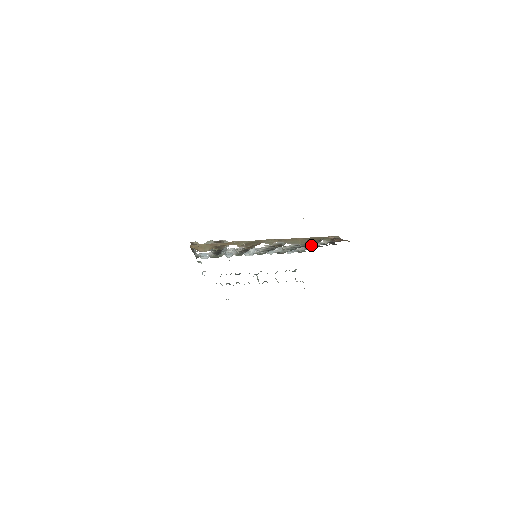
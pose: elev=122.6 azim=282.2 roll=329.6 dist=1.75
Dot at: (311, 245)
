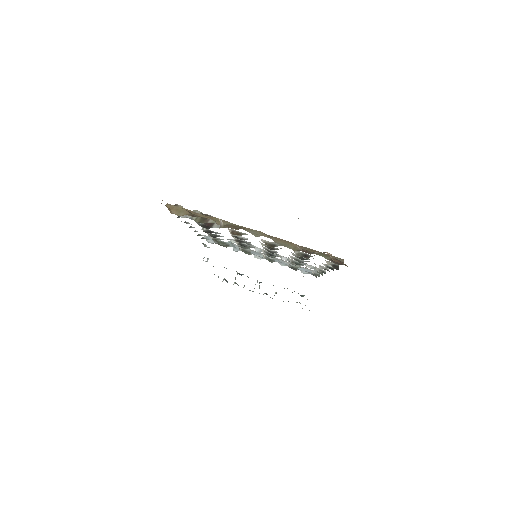
Dot at: (319, 266)
